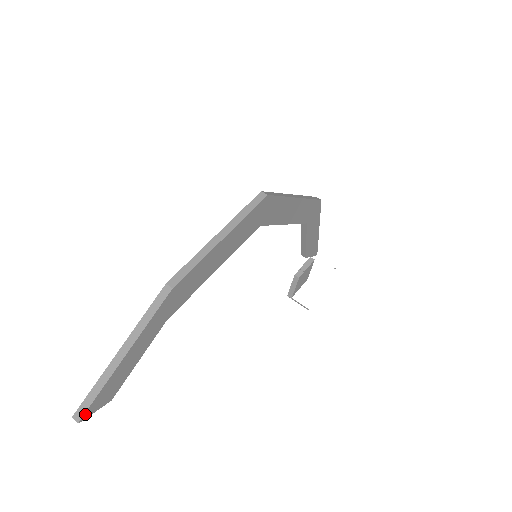
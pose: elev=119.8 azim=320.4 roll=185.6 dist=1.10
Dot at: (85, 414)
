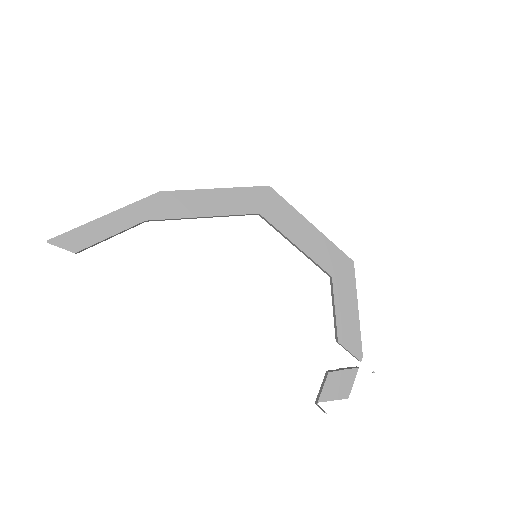
Dot at: (54, 239)
